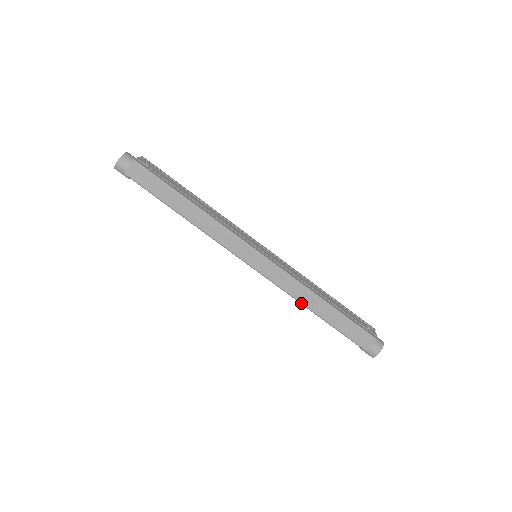
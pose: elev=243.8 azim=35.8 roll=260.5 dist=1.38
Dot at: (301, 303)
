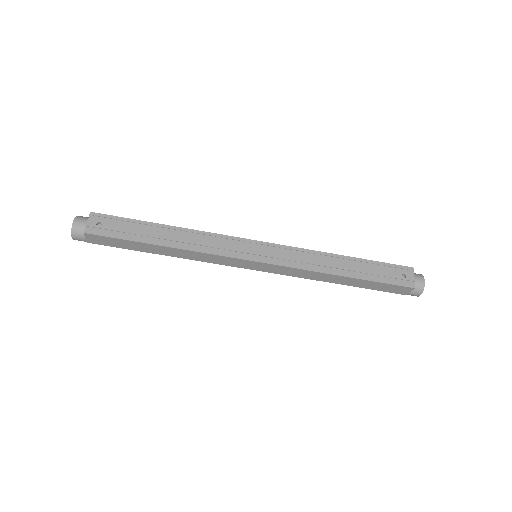
Dot at: occluded
